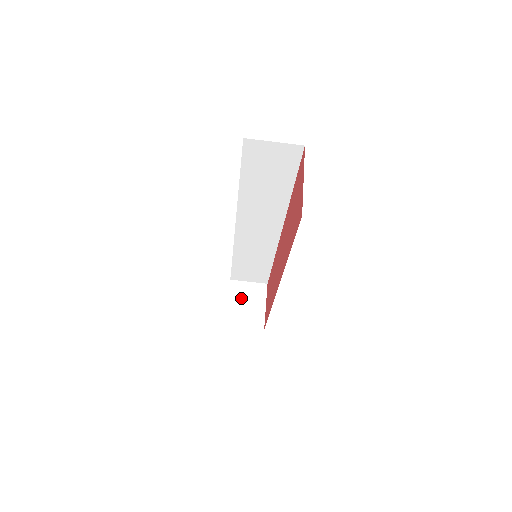
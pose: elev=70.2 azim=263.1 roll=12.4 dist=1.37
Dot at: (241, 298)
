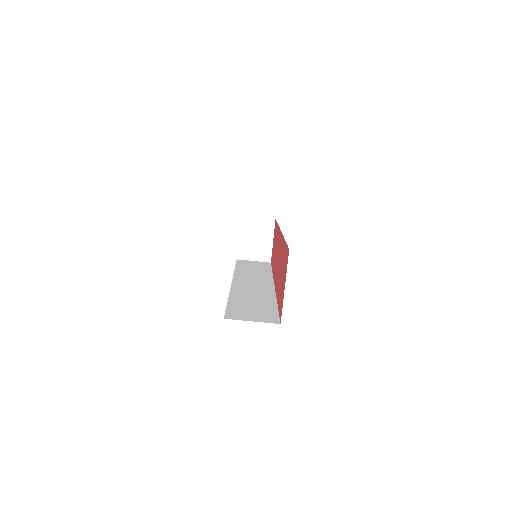
Dot at: (251, 233)
